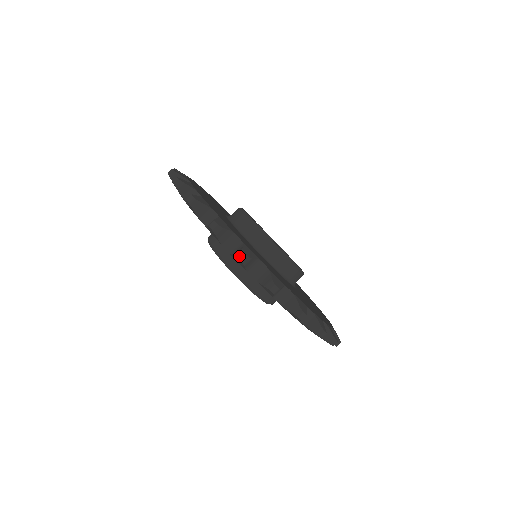
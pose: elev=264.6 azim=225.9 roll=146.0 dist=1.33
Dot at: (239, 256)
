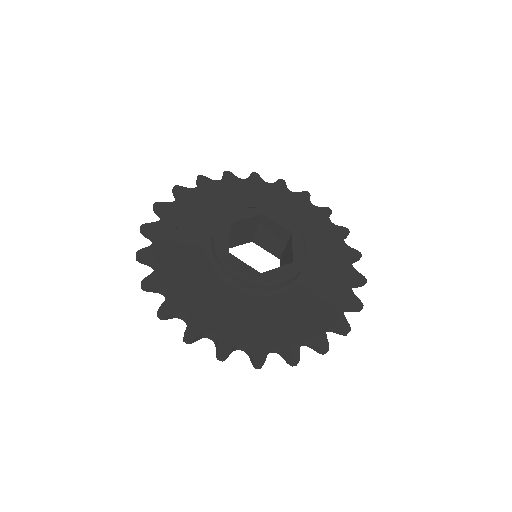
Dot at: (292, 366)
